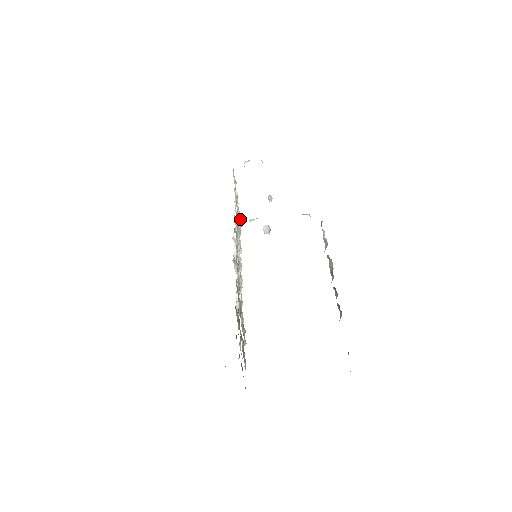
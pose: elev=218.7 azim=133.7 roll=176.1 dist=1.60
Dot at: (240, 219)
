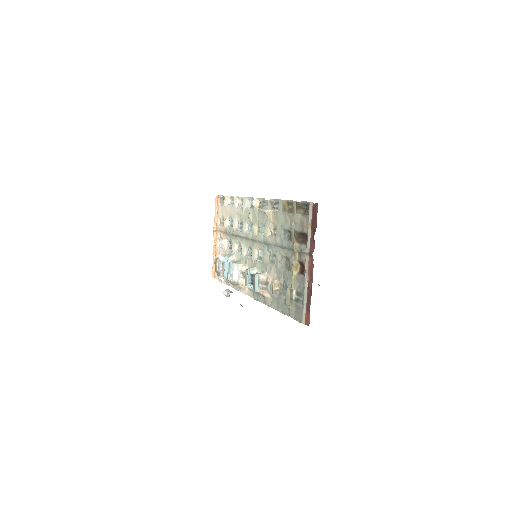
Dot at: occluded
